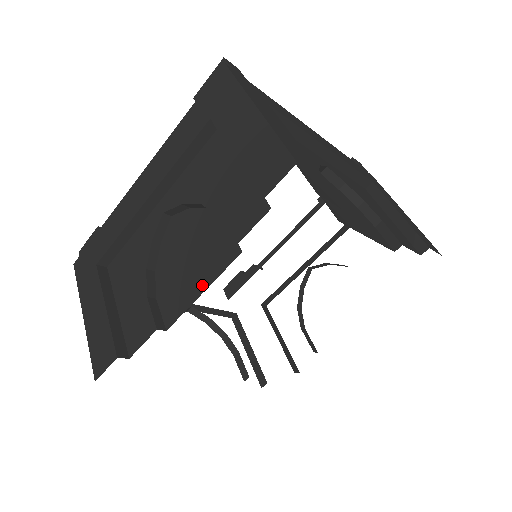
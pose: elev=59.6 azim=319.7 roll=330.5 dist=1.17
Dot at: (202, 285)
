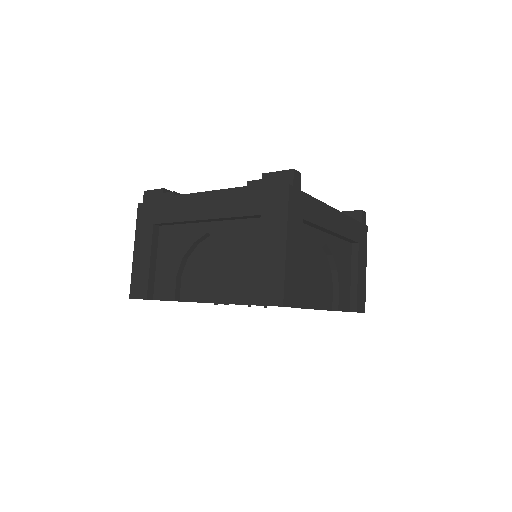
Dot at: (209, 298)
